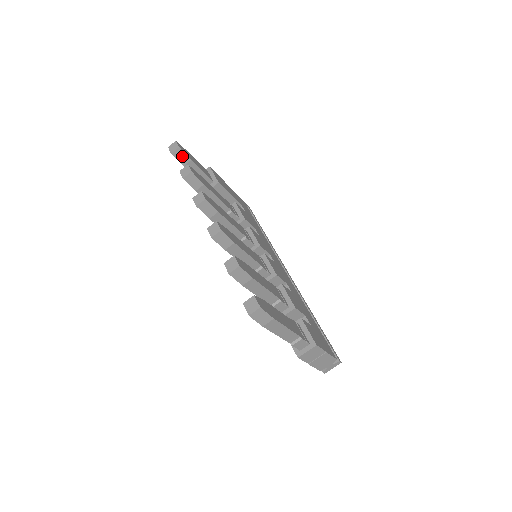
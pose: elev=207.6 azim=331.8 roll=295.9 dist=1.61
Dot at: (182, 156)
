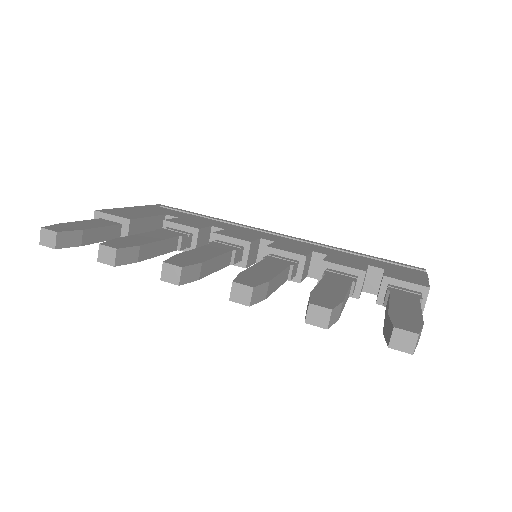
Dot at: (69, 237)
